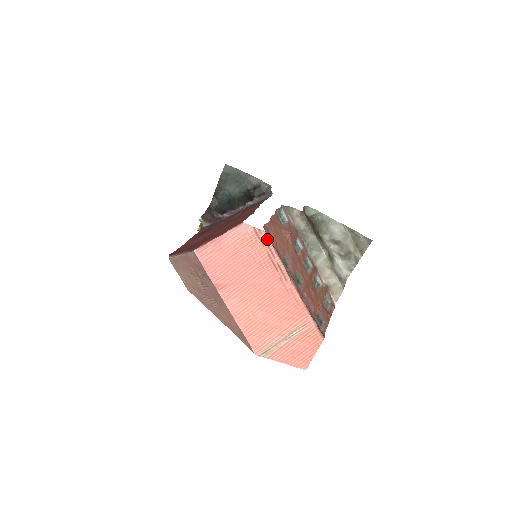
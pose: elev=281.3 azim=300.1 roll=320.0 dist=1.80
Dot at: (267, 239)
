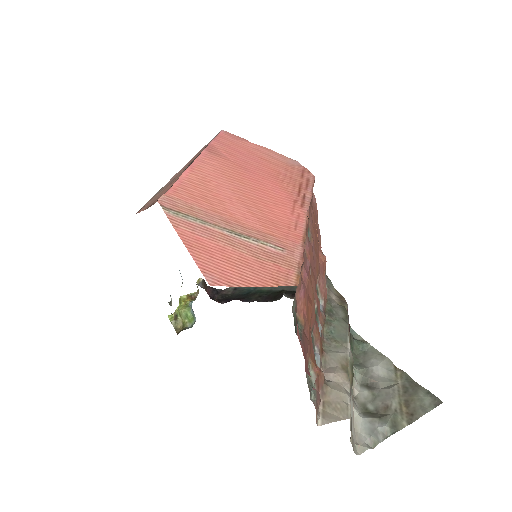
Dot at: (312, 180)
